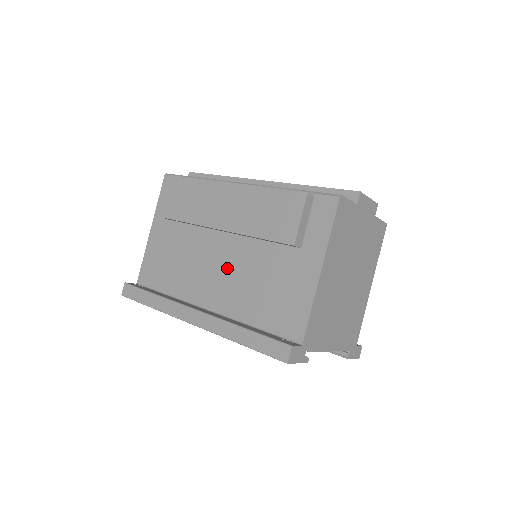
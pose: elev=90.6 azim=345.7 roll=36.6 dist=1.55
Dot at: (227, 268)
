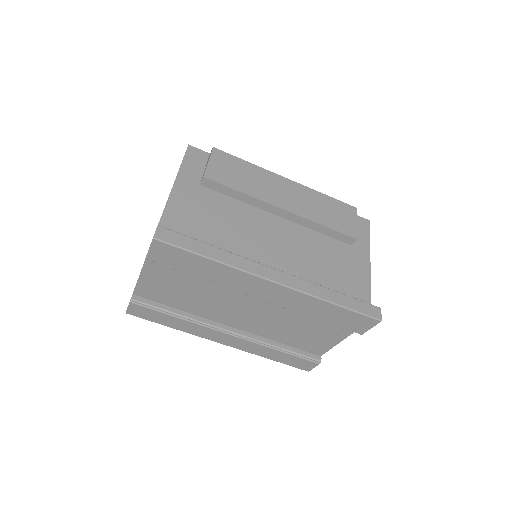
Dot at: (286, 245)
